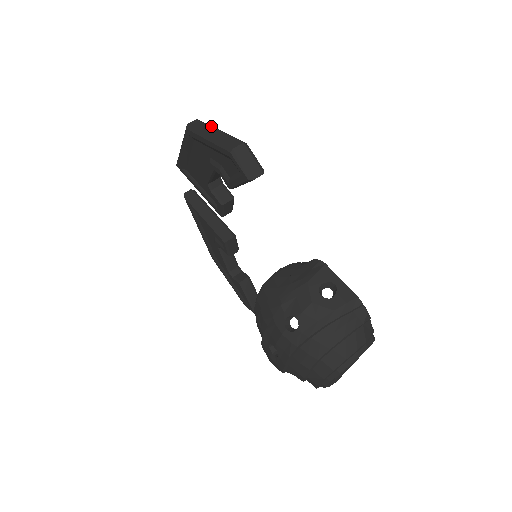
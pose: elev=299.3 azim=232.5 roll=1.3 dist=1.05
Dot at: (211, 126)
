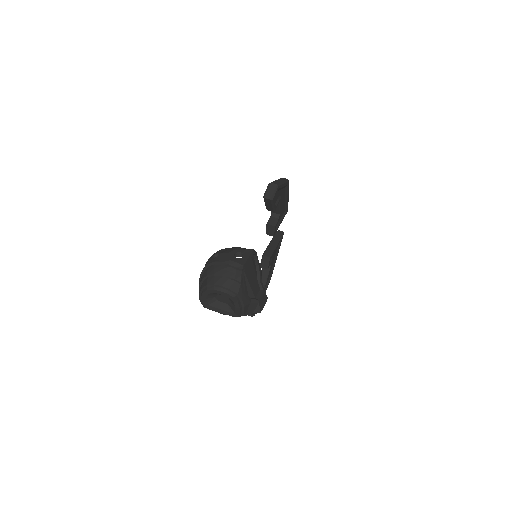
Dot at: (284, 181)
